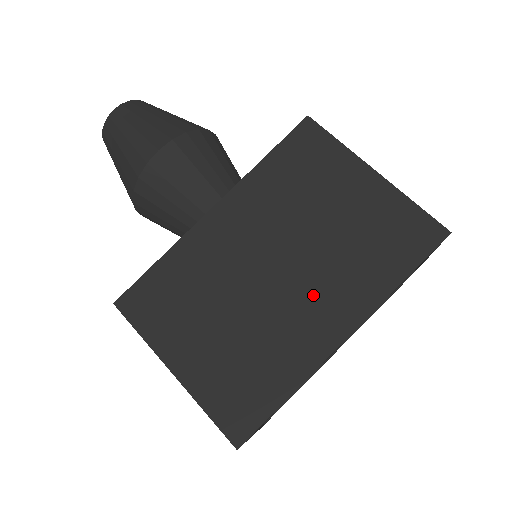
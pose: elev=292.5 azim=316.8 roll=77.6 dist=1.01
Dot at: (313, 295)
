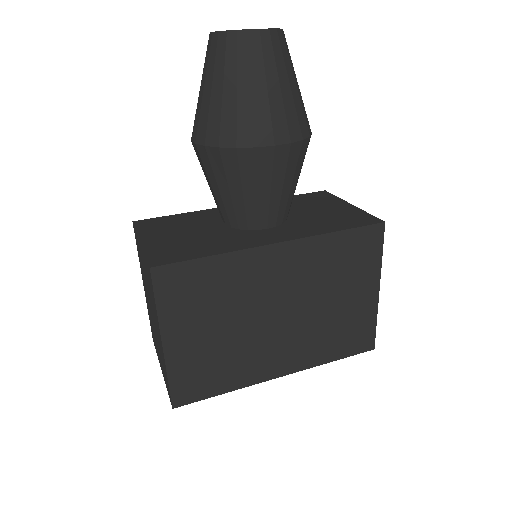
Dot at: (286, 343)
